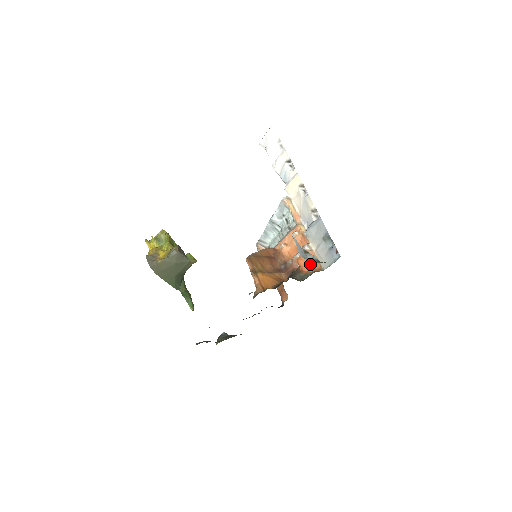
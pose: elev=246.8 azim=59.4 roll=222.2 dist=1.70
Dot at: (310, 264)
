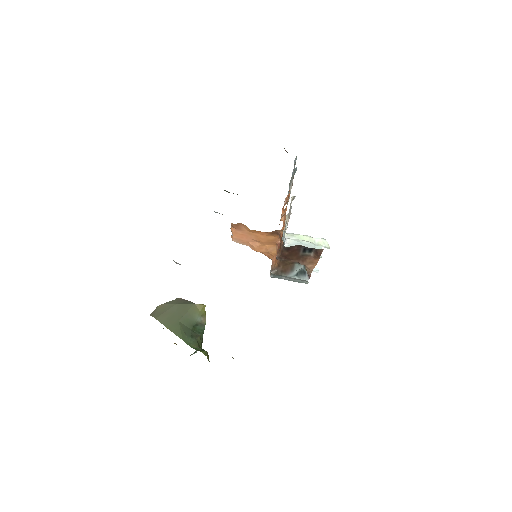
Dot at: (288, 196)
